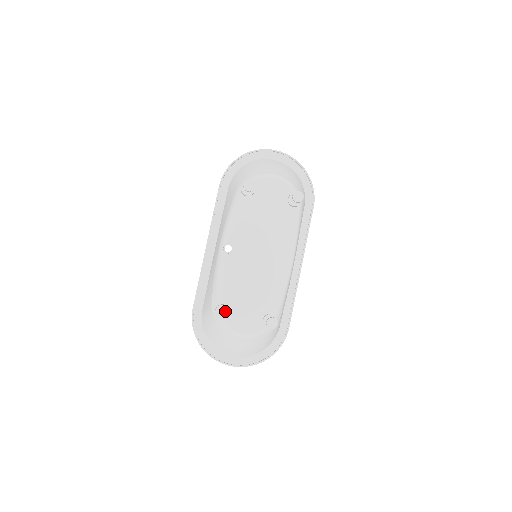
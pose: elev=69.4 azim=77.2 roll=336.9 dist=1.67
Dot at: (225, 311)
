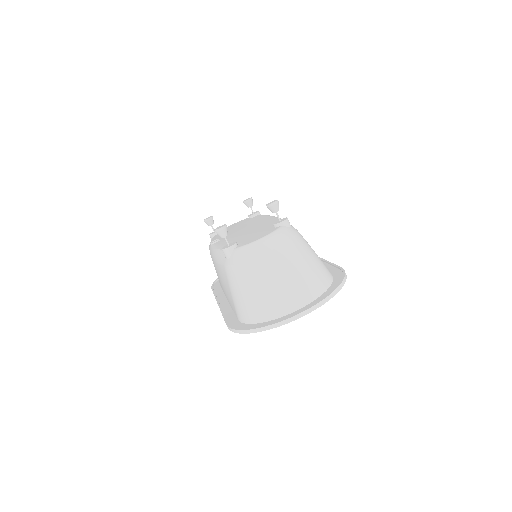
Dot at: occluded
